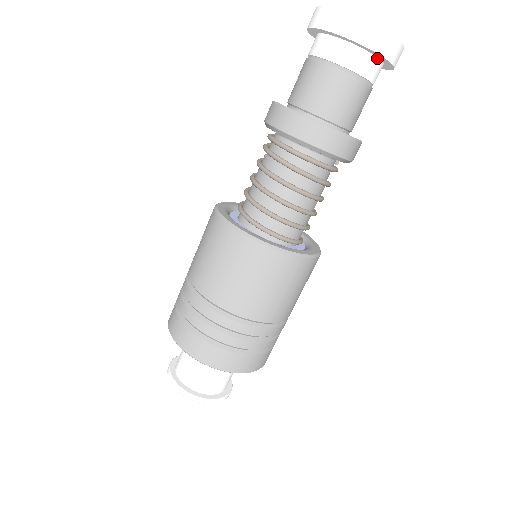
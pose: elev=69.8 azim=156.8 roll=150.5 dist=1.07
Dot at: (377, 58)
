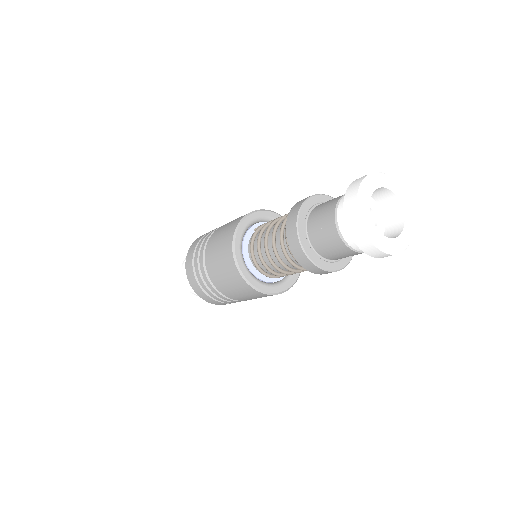
Dot at: occluded
